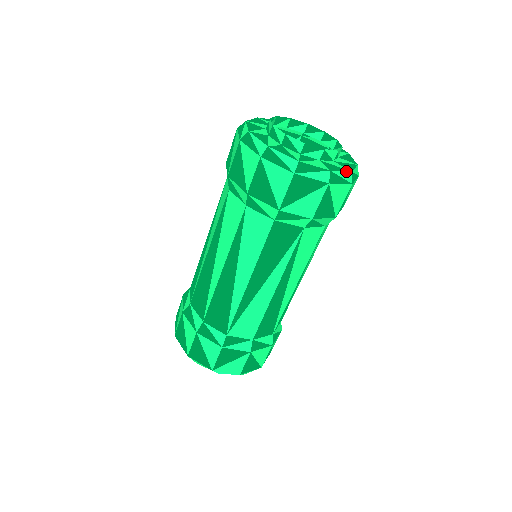
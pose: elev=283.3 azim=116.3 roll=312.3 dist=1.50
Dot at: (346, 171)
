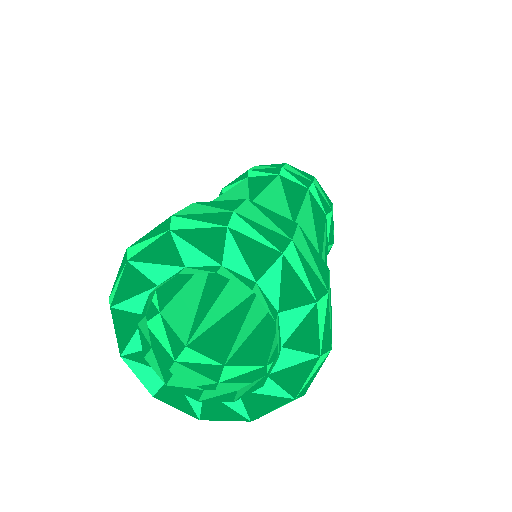
Dot at: (187, 413)
